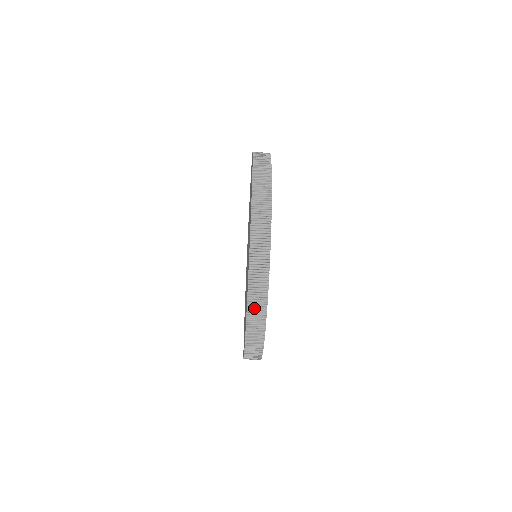
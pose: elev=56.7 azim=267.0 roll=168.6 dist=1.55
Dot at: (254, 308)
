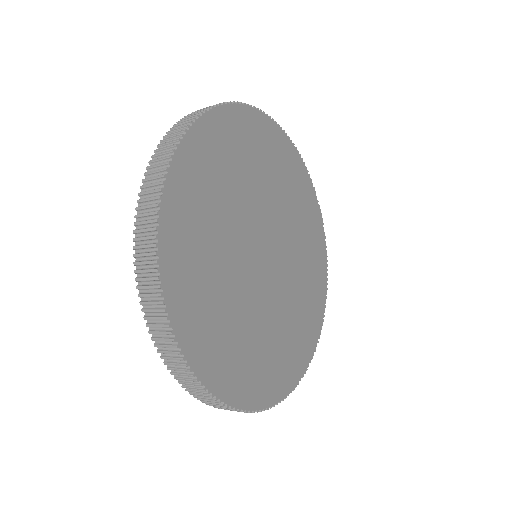
Dot at: occluded
